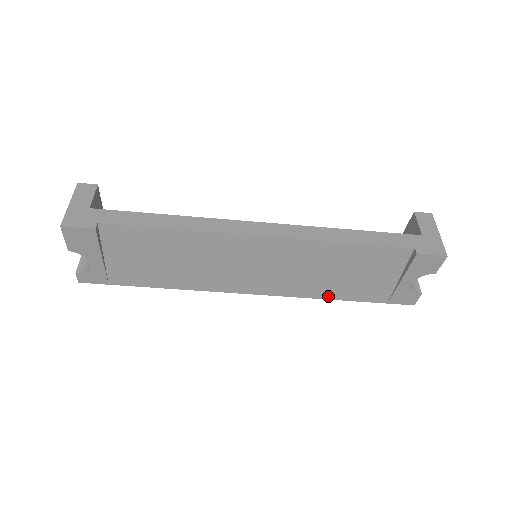
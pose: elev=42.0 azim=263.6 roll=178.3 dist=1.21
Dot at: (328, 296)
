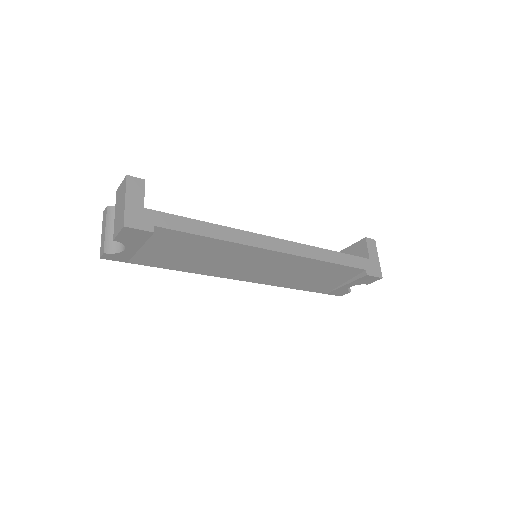
Dot at: (292, 287)
